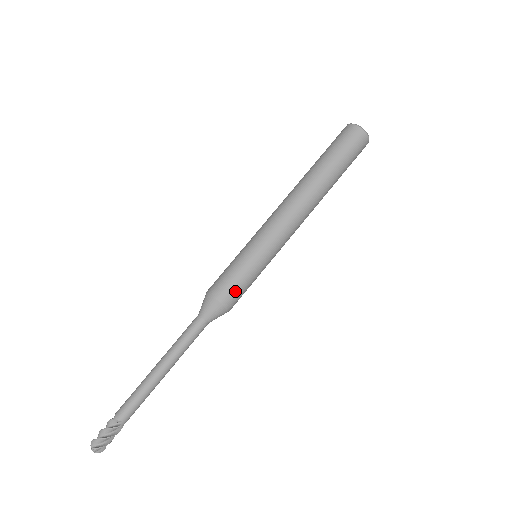
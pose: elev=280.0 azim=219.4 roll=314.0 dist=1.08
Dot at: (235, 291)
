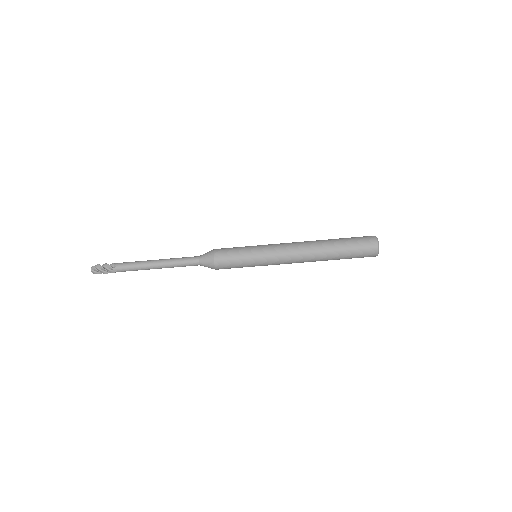
Dot at: (228, 268)
